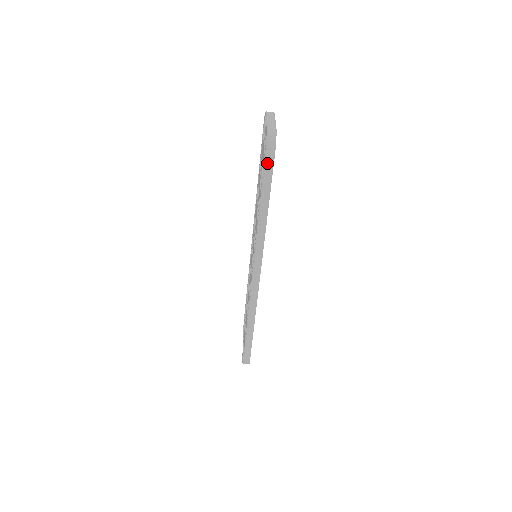
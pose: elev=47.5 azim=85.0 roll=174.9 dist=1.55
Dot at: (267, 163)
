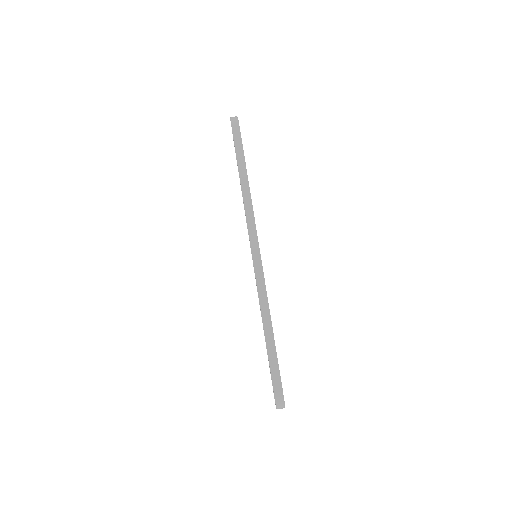
Dot at: (235, 132)
